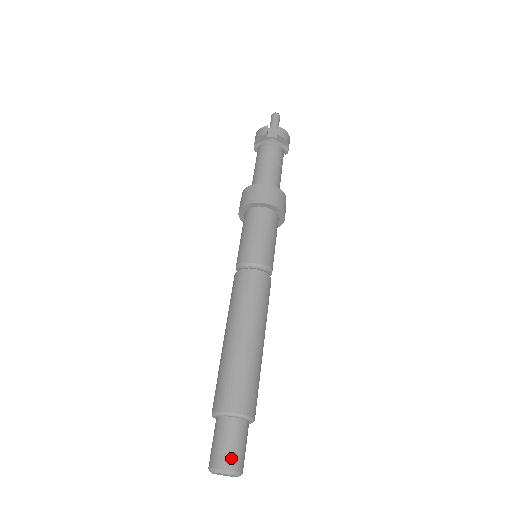
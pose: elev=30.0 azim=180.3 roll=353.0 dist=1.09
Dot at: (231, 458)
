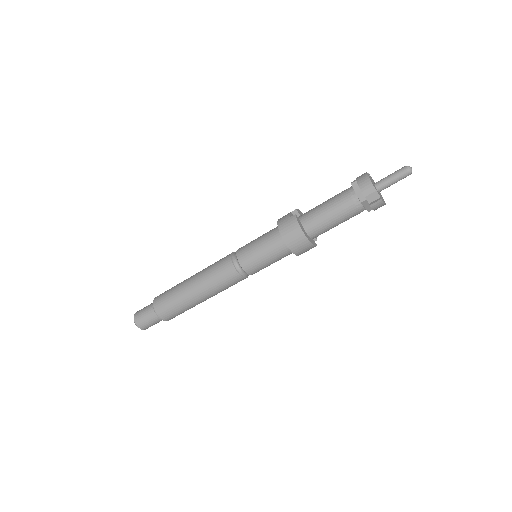
Dot at: (144, 326)
